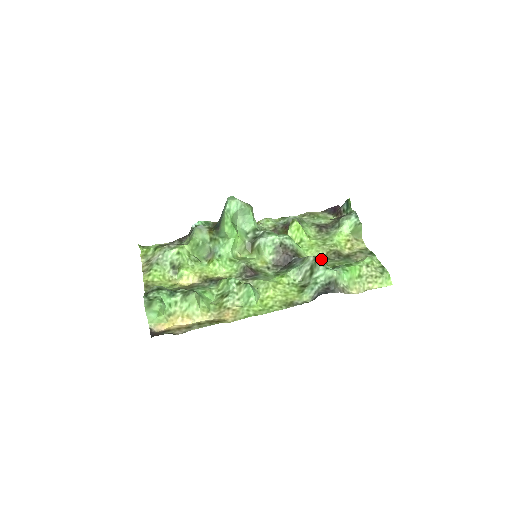
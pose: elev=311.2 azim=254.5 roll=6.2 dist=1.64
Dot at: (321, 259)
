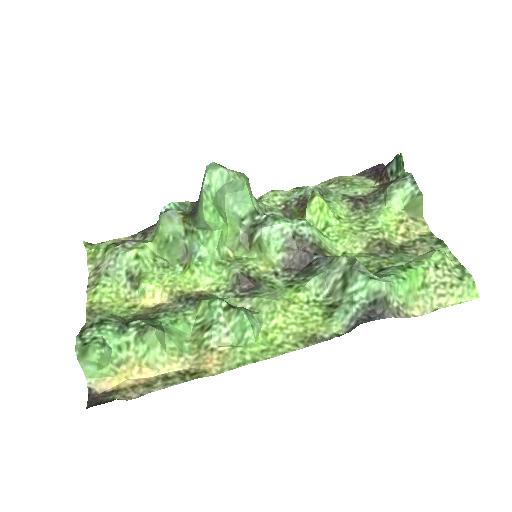
Dot at: (359, 255)
